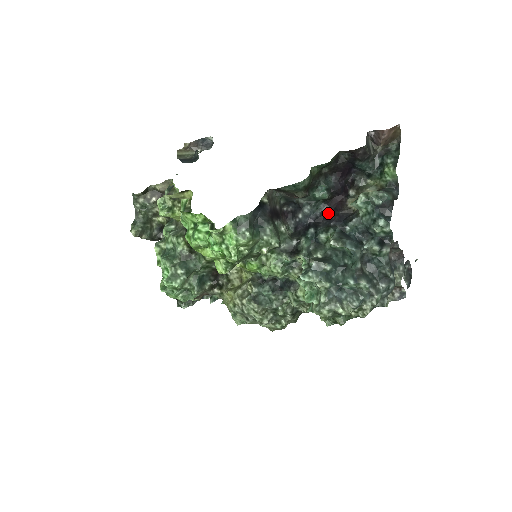
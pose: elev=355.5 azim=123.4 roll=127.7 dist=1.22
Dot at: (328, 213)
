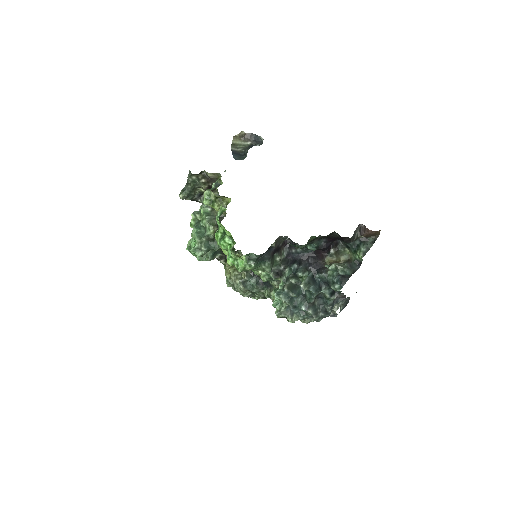
Dot at: (311, 257)
